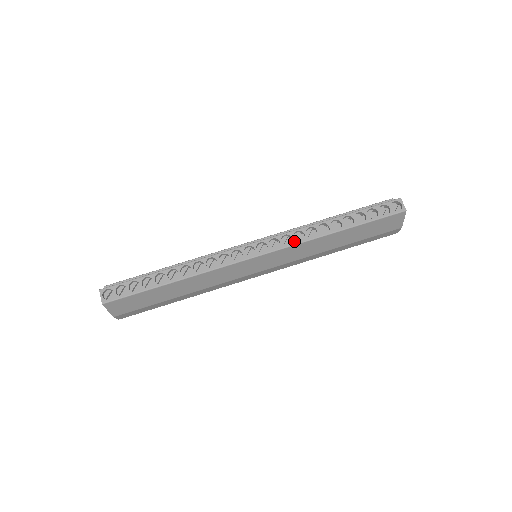
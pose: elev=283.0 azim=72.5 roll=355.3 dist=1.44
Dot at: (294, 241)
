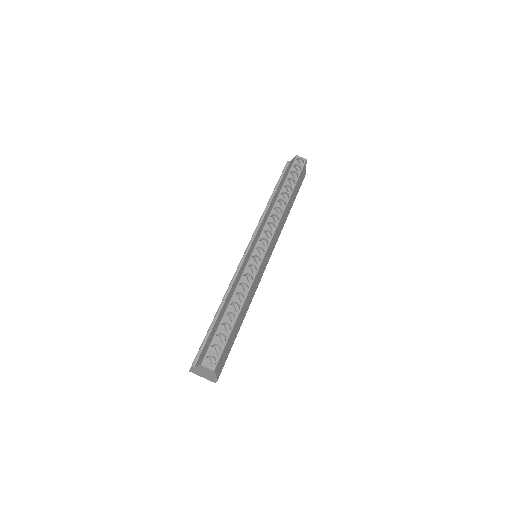
Dot at: (275, 223)
